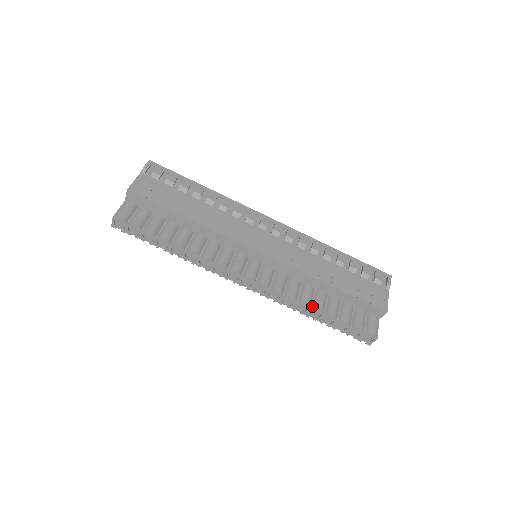
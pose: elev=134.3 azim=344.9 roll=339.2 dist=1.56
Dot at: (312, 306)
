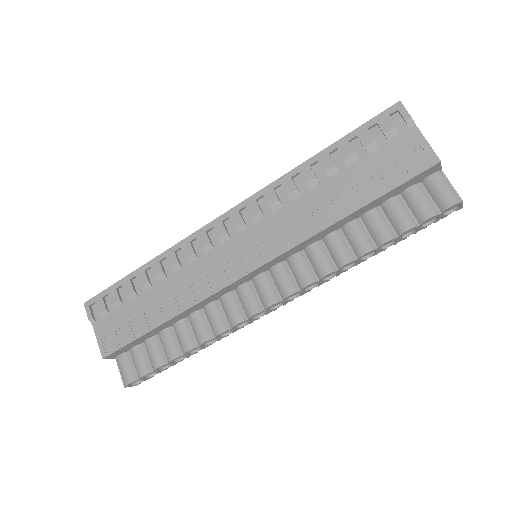
Dot at: (356, 256)
